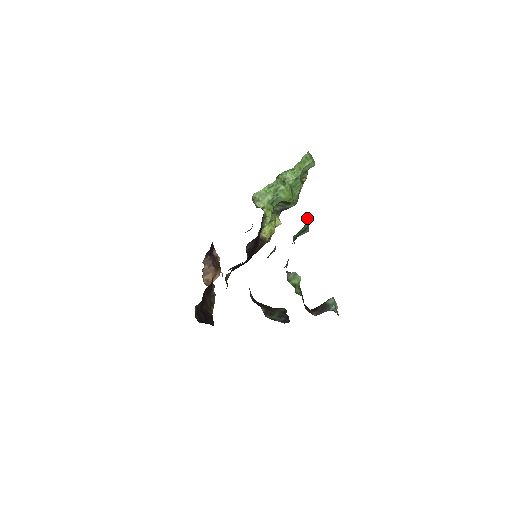
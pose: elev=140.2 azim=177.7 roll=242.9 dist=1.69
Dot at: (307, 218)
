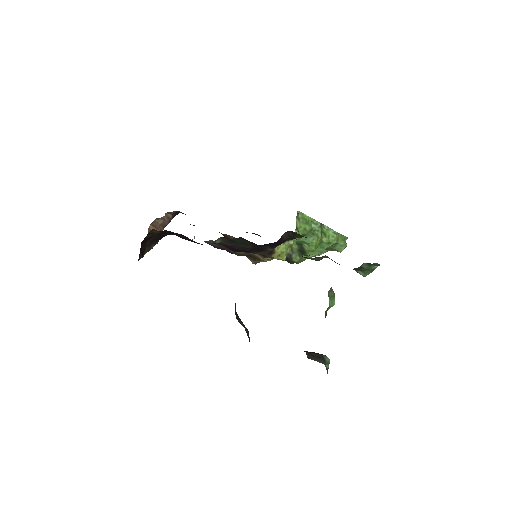
Dot at: occluded
